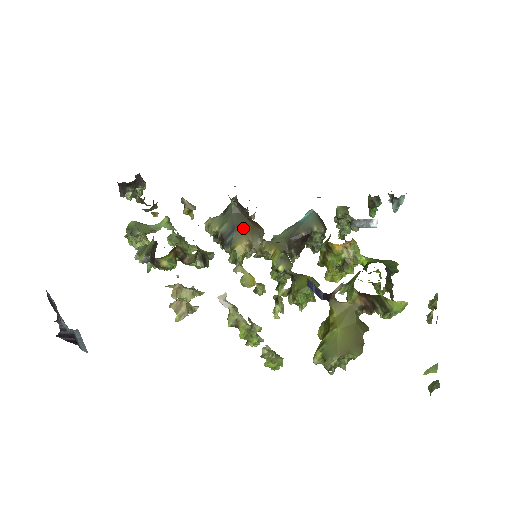
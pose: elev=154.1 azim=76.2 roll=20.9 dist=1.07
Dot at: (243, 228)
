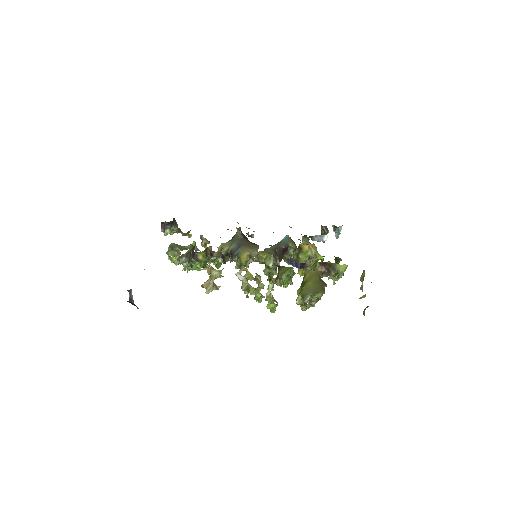
Dot at: (245, 245)
